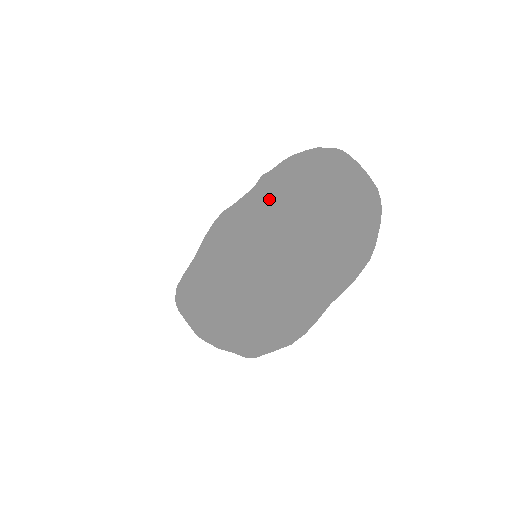
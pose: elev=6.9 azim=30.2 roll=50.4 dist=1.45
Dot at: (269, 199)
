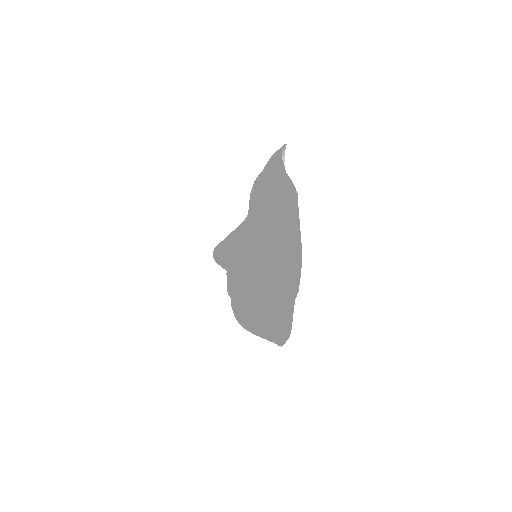
Dot at: occluded
